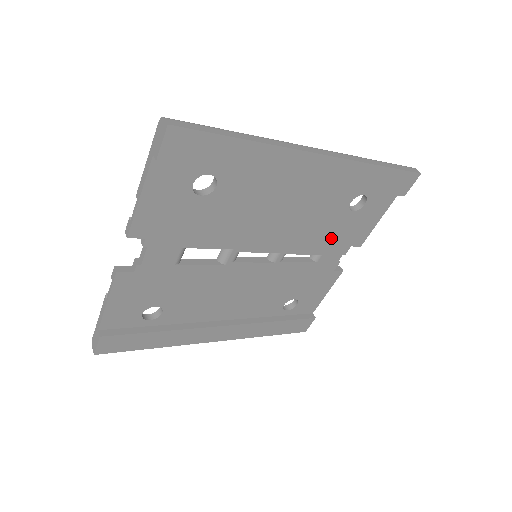
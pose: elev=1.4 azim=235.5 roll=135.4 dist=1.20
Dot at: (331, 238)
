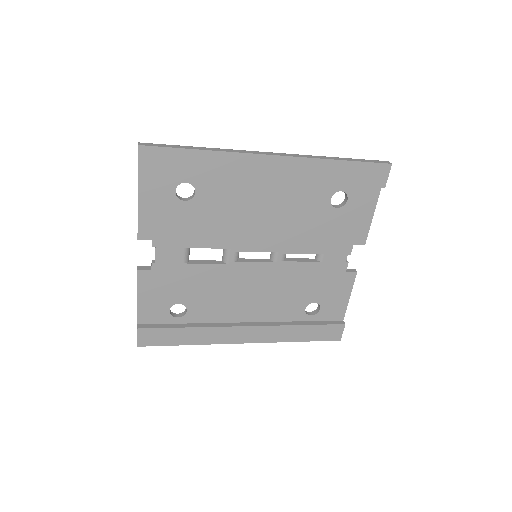
Dot at: (326, 236)
